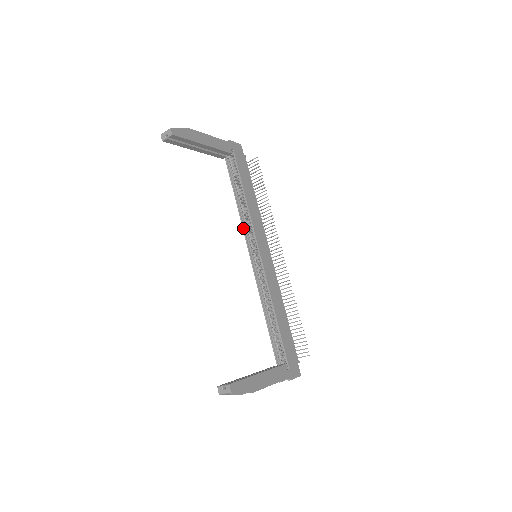
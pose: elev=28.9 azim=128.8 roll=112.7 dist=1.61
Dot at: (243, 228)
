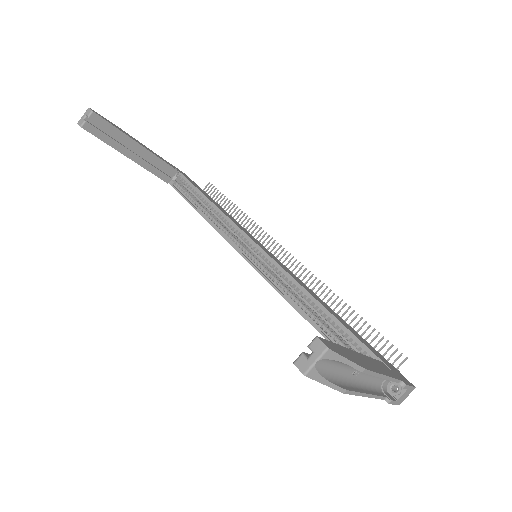
Dot at: (223, 236)
